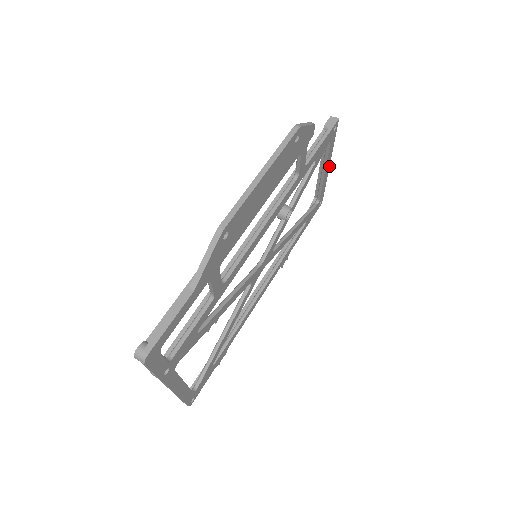
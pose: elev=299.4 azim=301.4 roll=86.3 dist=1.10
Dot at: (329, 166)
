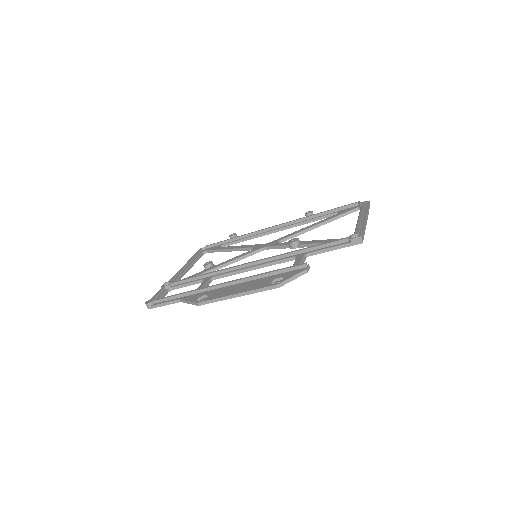
Dot at: occluded
